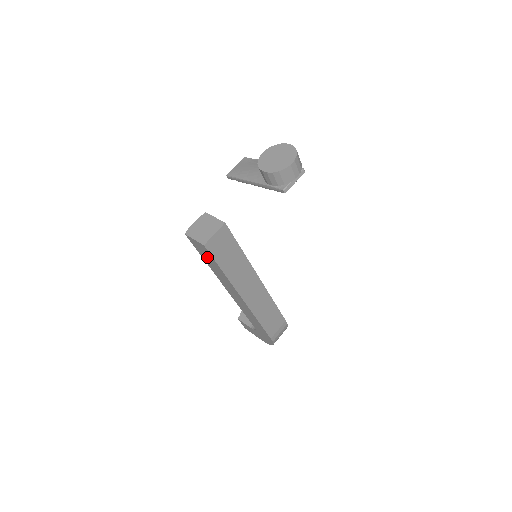
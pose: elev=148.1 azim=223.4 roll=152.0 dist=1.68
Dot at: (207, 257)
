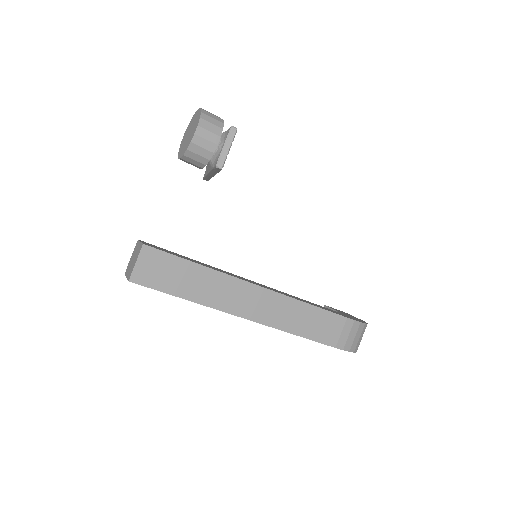
Dot at: occluded
